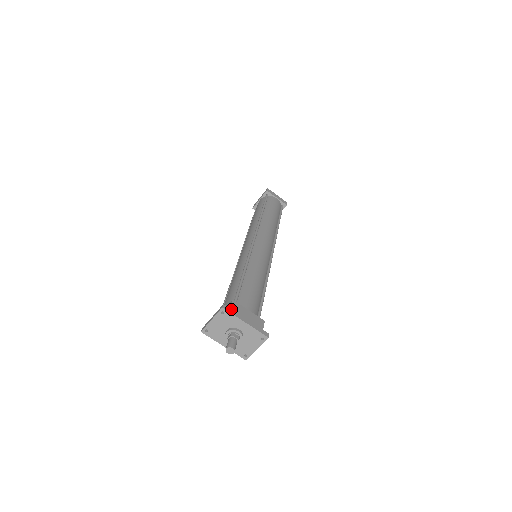
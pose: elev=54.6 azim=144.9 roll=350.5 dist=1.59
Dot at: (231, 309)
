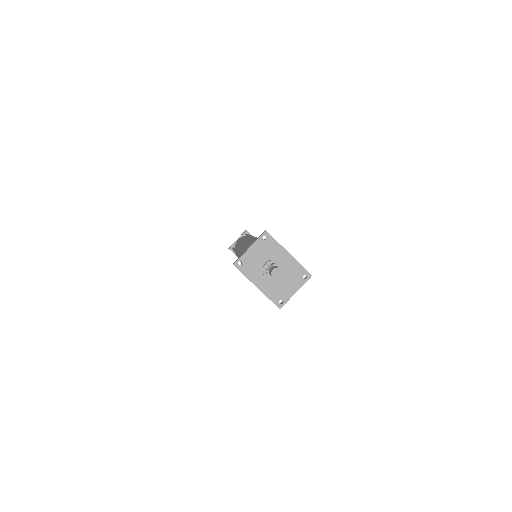
Dot at: occluded
